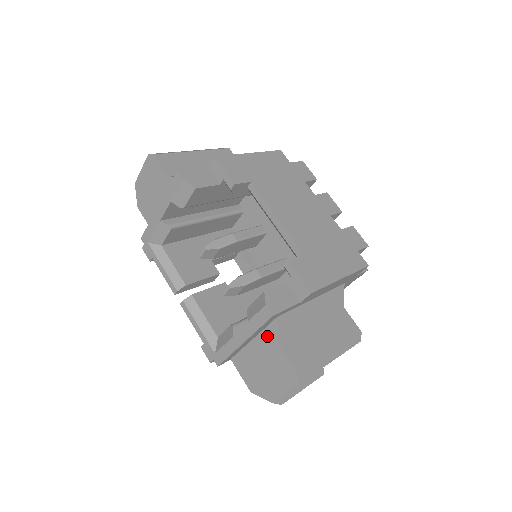
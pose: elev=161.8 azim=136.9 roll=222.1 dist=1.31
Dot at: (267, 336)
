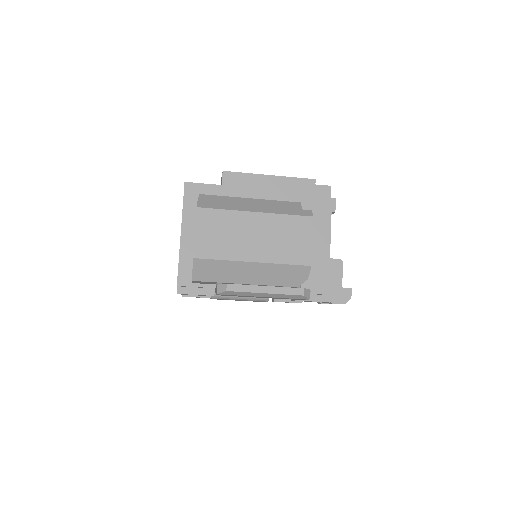
Dot at: occluded
